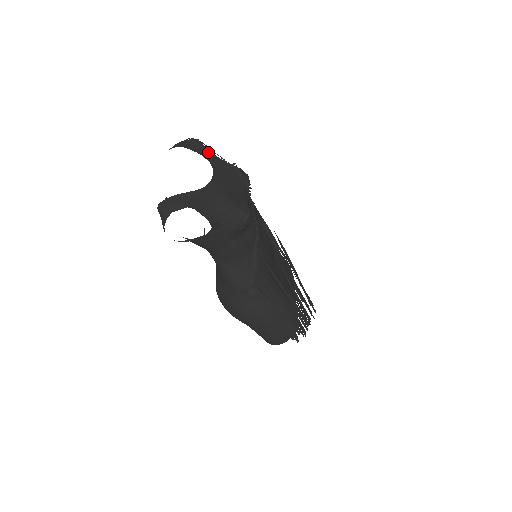
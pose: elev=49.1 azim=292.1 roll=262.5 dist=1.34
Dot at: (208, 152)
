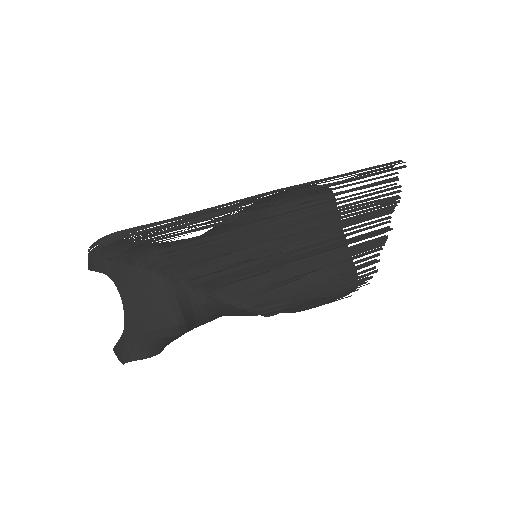
Dot at: (109, 260)
